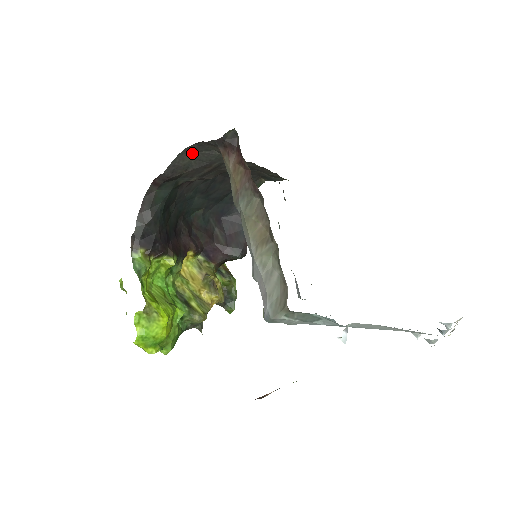
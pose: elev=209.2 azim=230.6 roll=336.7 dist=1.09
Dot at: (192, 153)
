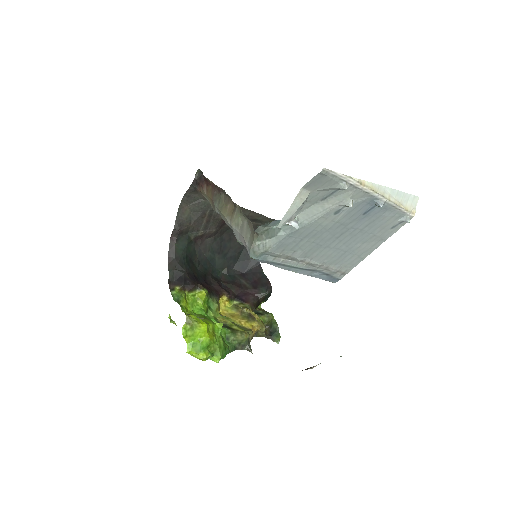
Dot at: (187, 206)
